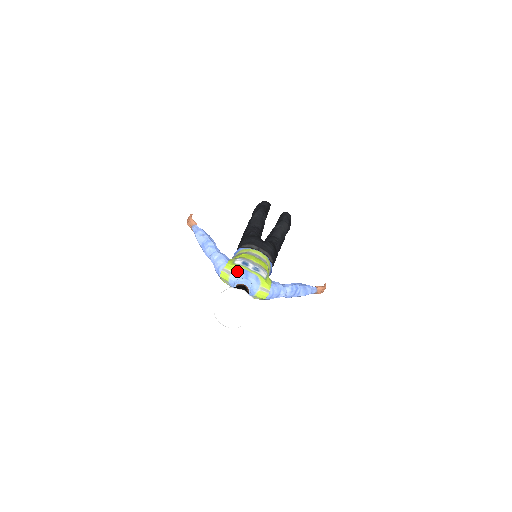
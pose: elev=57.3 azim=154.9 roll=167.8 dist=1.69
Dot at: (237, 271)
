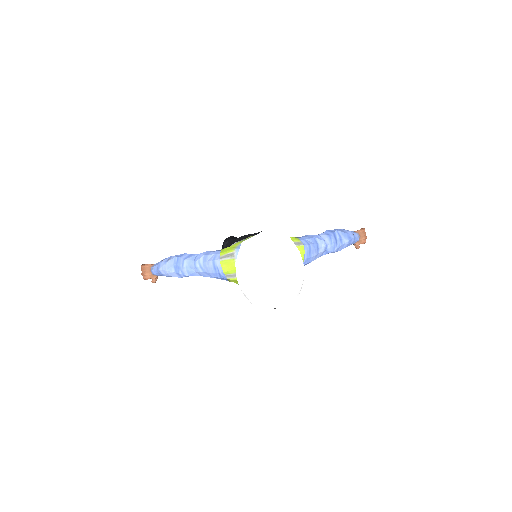
Dot at: occluded
